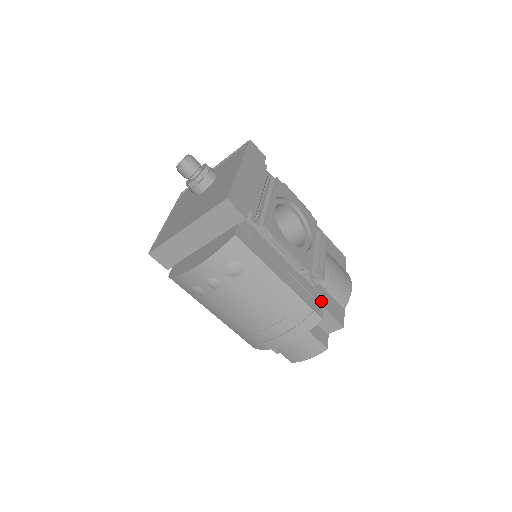
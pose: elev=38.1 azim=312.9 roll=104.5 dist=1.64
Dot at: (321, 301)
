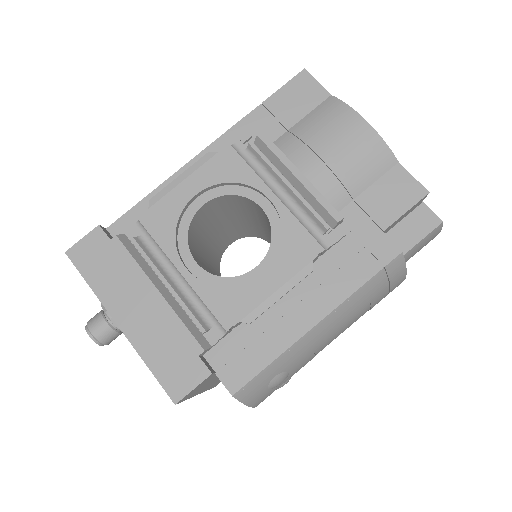
Dot at: (371, 230)
